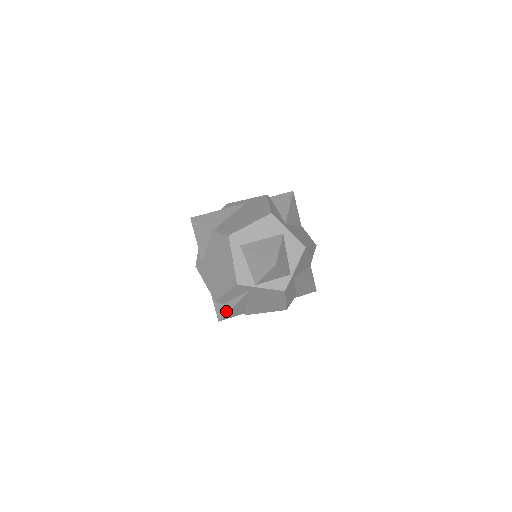
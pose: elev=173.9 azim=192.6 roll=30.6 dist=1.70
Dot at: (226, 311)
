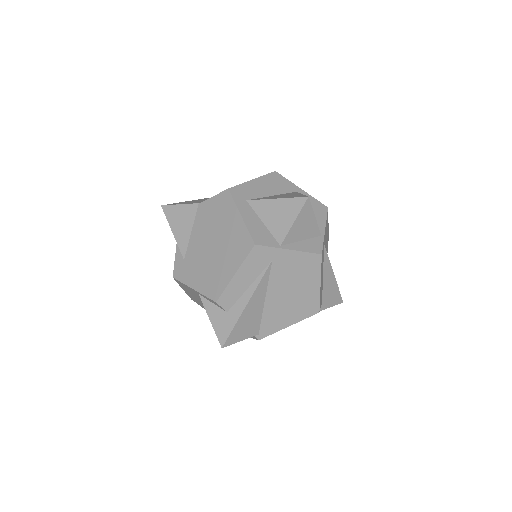
Dot at: (234, 320)
